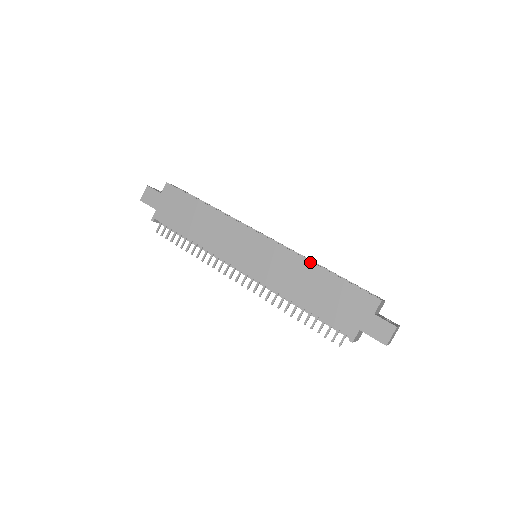
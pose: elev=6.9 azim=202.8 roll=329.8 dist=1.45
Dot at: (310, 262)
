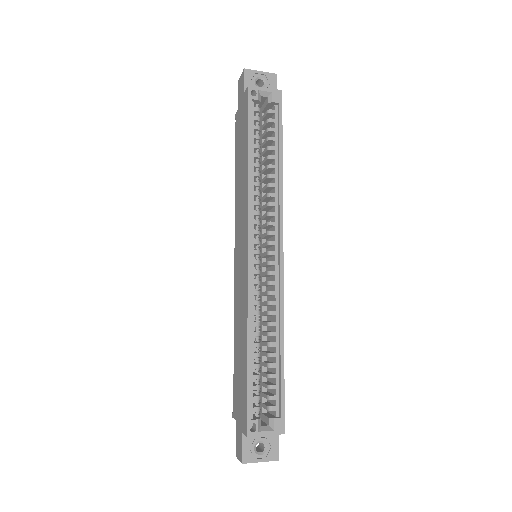
Dot at: (247, 330)
